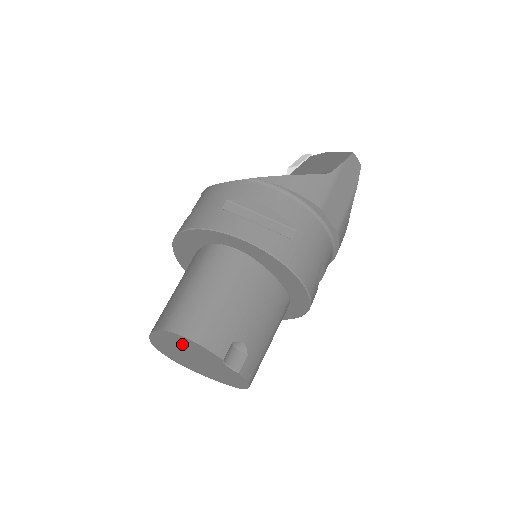
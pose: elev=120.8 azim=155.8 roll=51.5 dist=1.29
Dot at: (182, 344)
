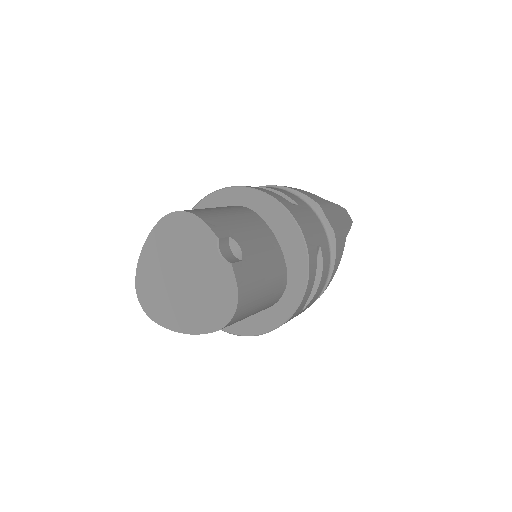
Dot at: (177, 239)
